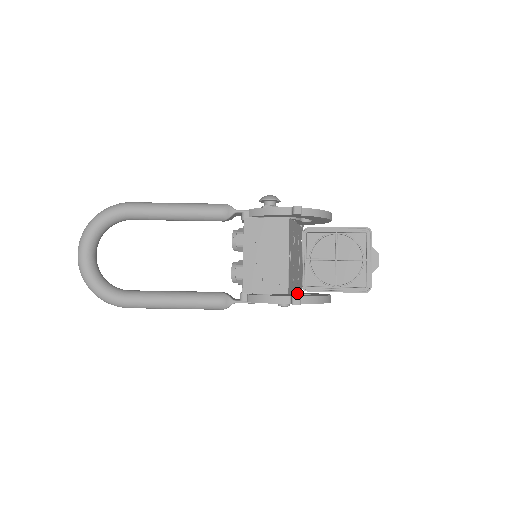
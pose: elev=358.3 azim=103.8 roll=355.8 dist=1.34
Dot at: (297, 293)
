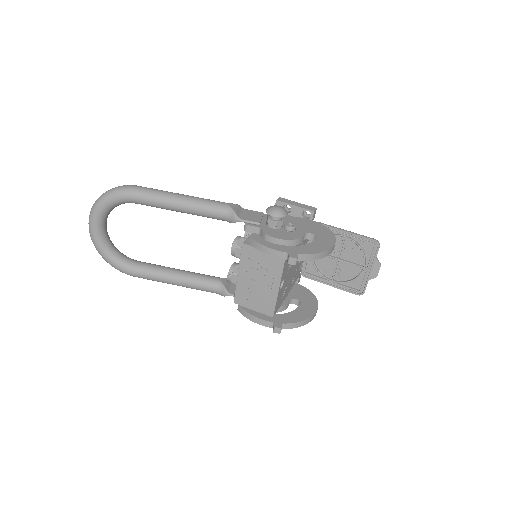
Dot at: (290, 292)
